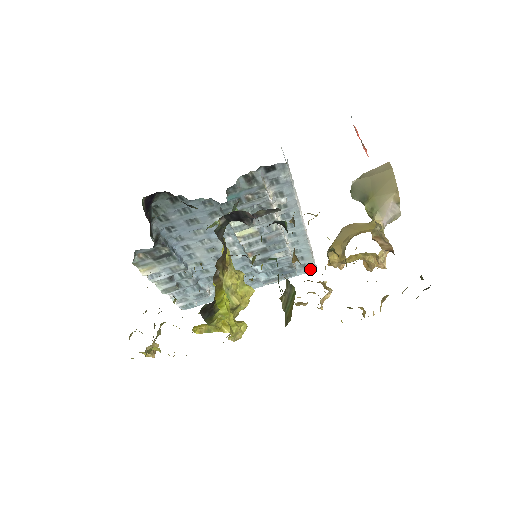
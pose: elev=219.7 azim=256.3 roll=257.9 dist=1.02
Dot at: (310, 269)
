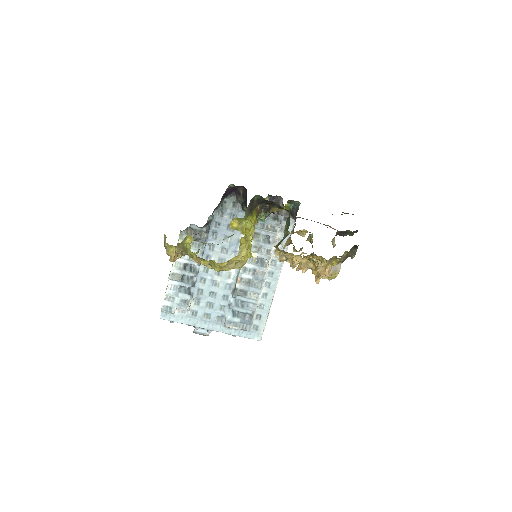
Dot at: (258, 337)
